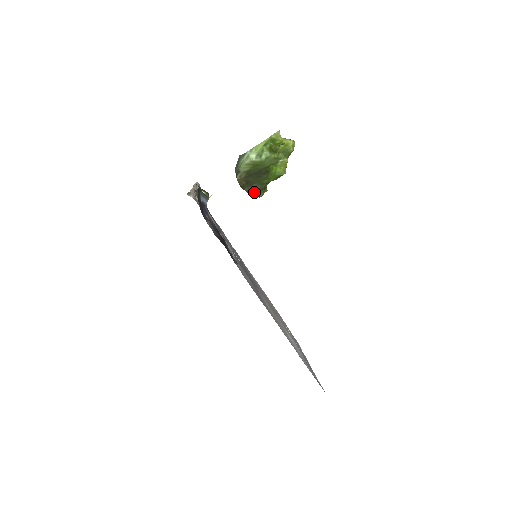
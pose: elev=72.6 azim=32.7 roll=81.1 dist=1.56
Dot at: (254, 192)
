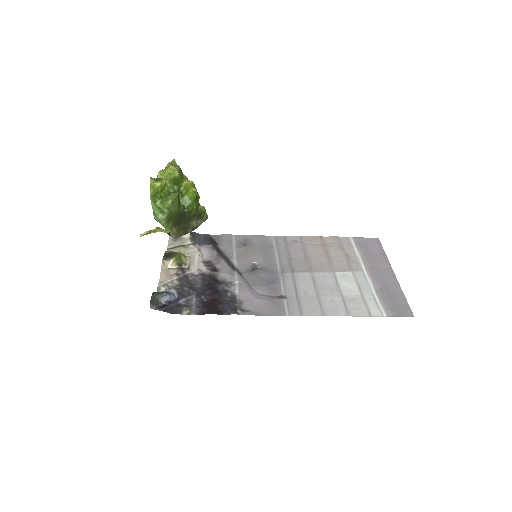
Dot at: (198, 223)
